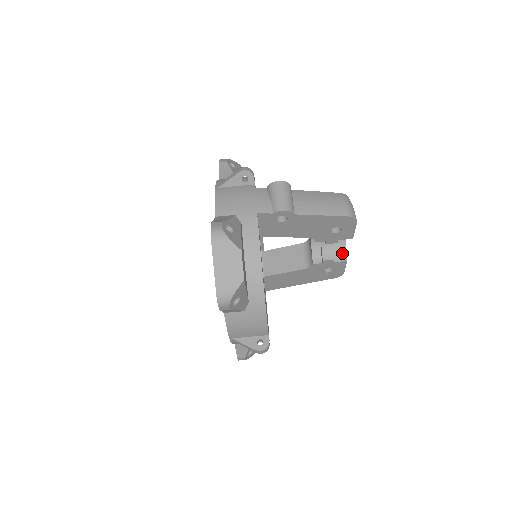
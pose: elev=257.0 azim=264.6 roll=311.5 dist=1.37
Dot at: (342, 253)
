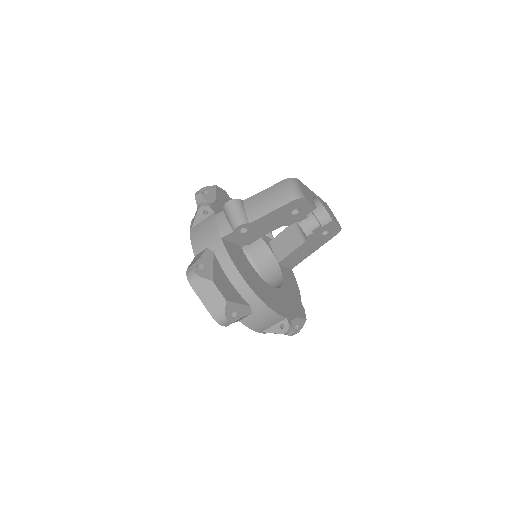
Dot at: (325, 216)
